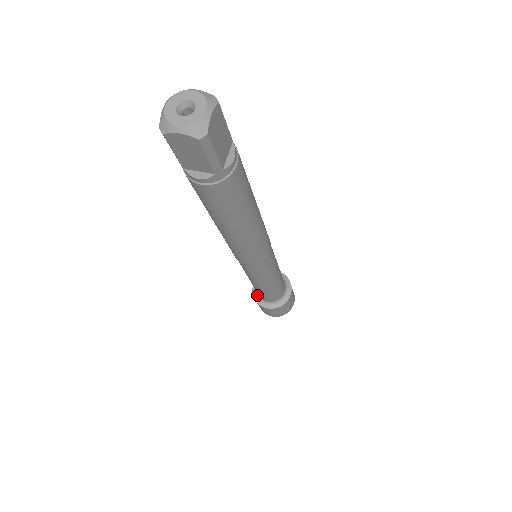
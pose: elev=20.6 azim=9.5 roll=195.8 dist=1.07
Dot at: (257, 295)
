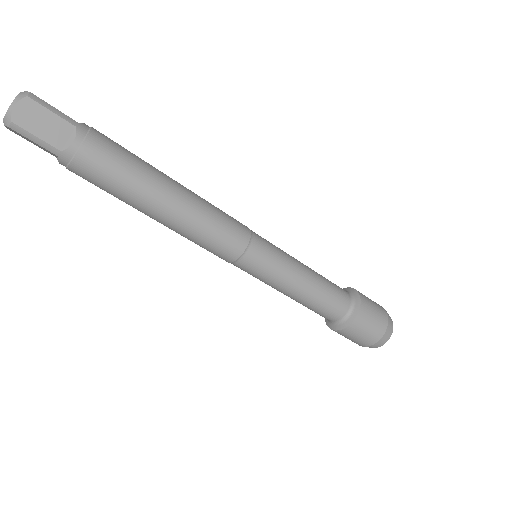
Dot at: occluded
